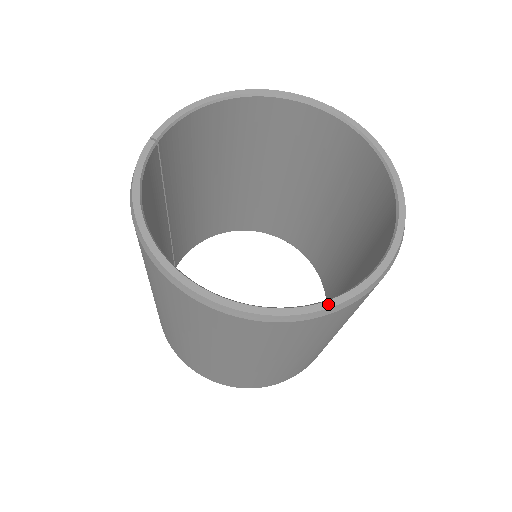
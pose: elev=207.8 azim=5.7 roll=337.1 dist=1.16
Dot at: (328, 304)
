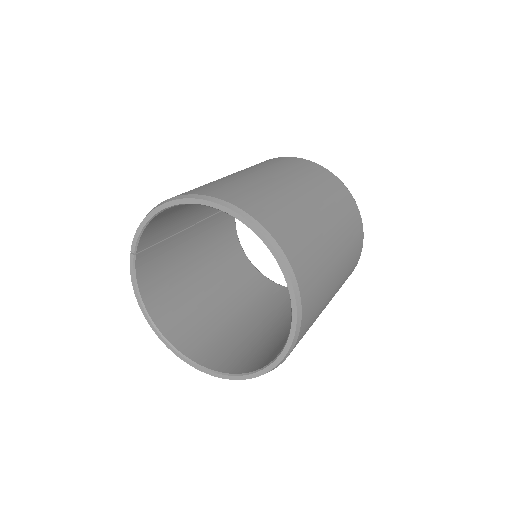
Dot at: (245, 377)
